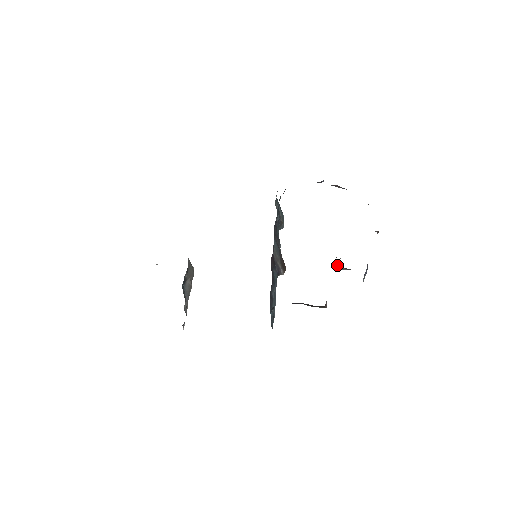
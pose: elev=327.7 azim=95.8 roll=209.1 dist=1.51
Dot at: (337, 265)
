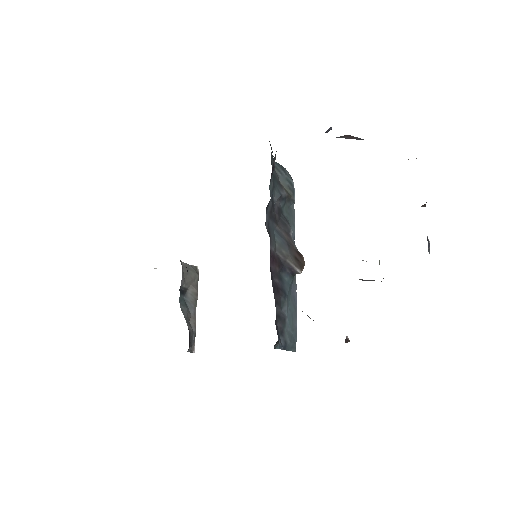
Dot at: occluded
